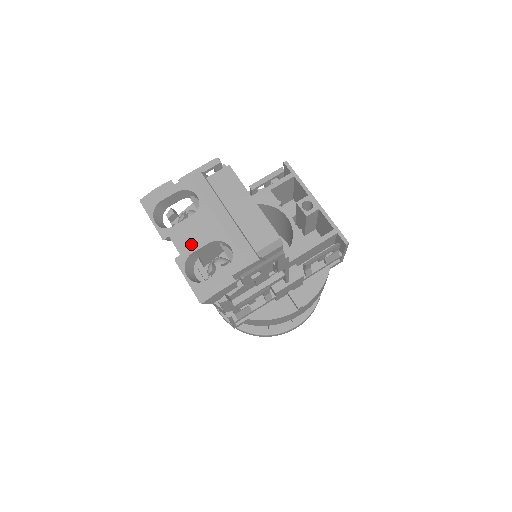
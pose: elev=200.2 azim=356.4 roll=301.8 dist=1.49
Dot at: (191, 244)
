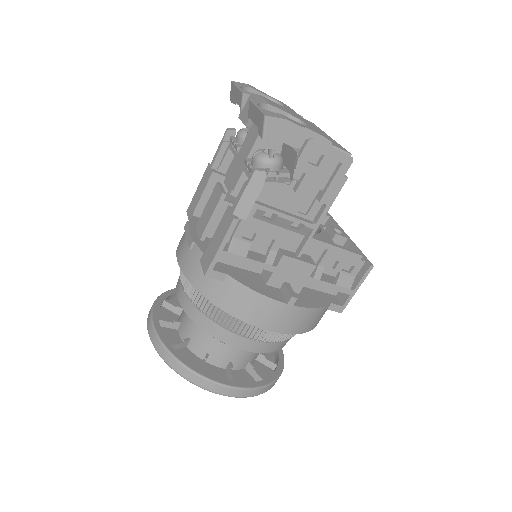
Dot at: (271, 103)
